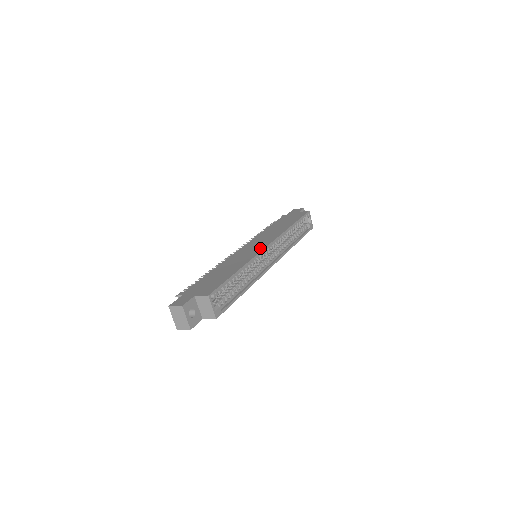
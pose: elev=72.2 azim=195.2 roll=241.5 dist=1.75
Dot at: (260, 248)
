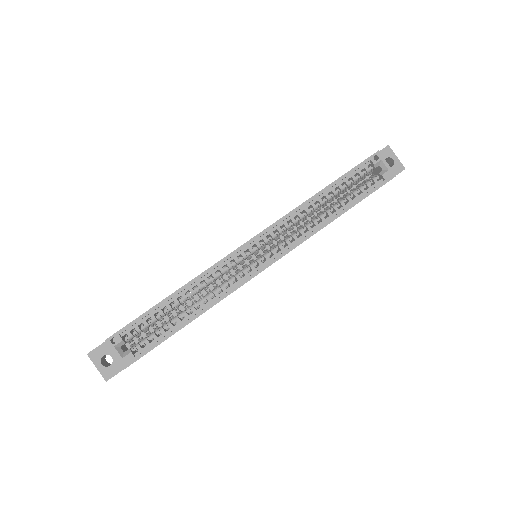
Dot at: occluded
